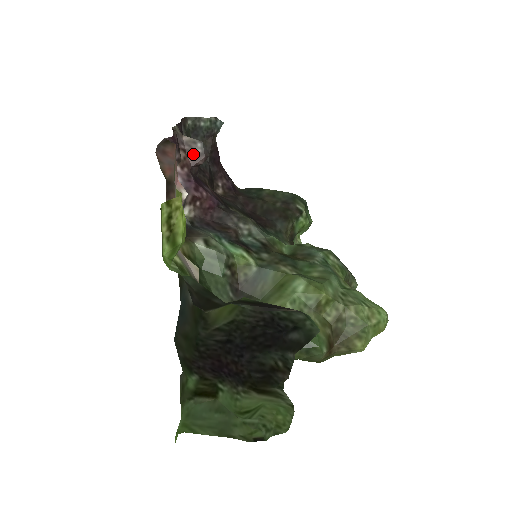
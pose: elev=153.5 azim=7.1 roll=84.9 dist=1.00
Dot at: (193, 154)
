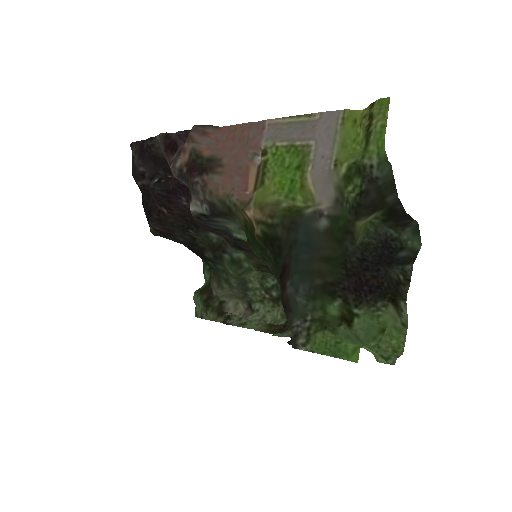
Dot at: occluded
